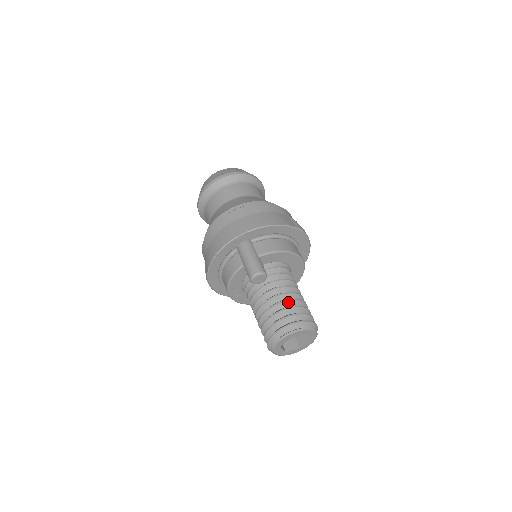
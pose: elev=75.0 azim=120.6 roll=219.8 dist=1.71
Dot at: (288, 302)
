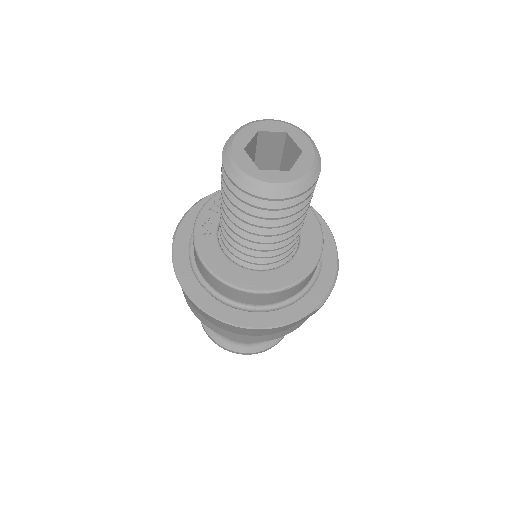
Dot at: occluded
